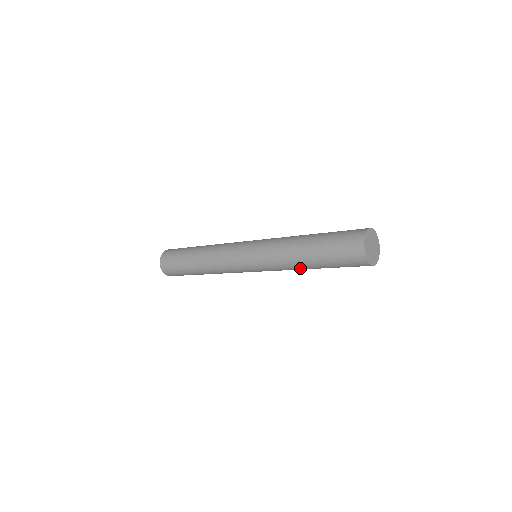
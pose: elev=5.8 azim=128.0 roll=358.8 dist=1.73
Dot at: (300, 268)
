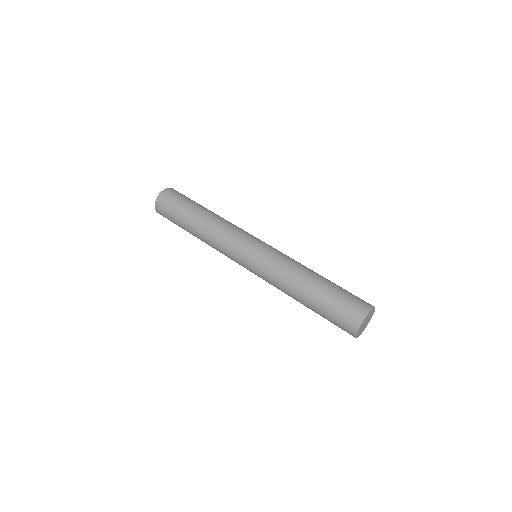
Dot at: occluded
